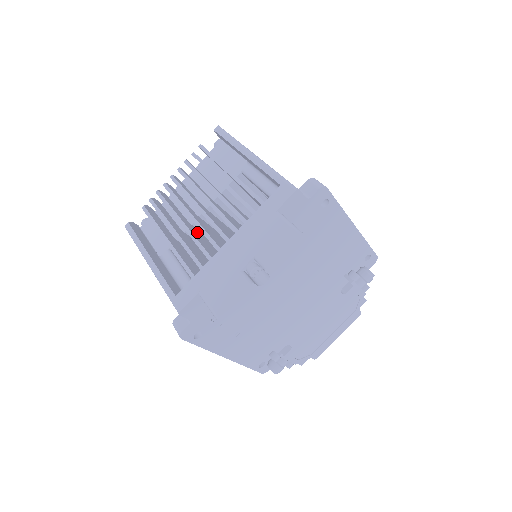
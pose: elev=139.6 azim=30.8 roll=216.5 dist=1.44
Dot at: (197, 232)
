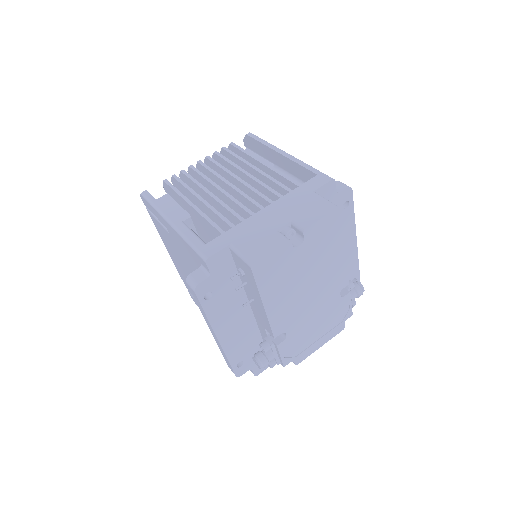
Dot at: occluded
